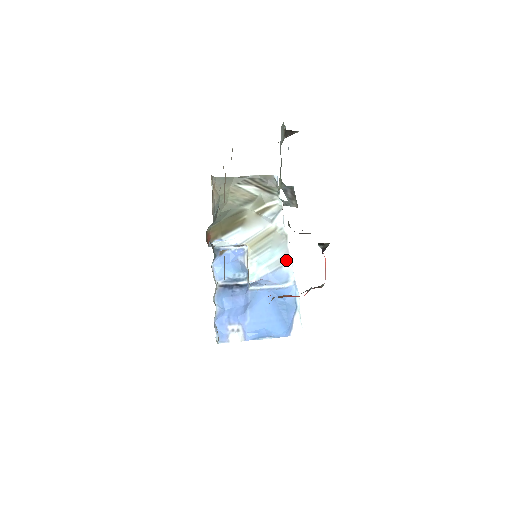
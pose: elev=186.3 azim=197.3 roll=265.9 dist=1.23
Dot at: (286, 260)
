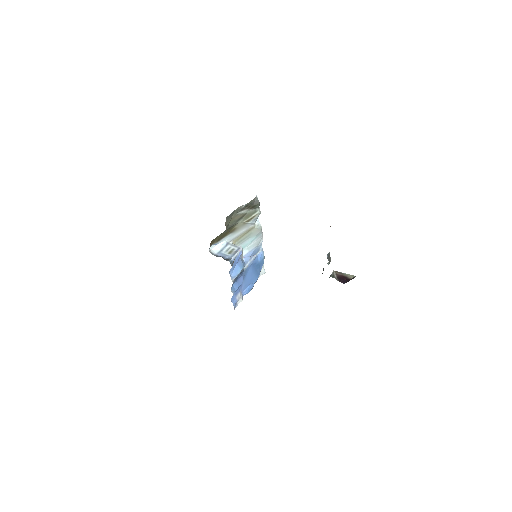
Dot at: (260, 241)
